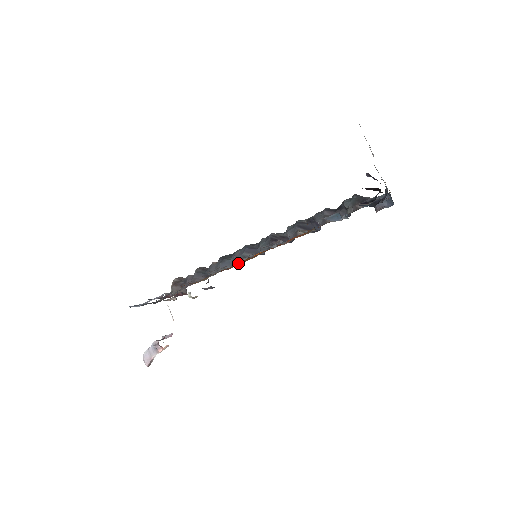
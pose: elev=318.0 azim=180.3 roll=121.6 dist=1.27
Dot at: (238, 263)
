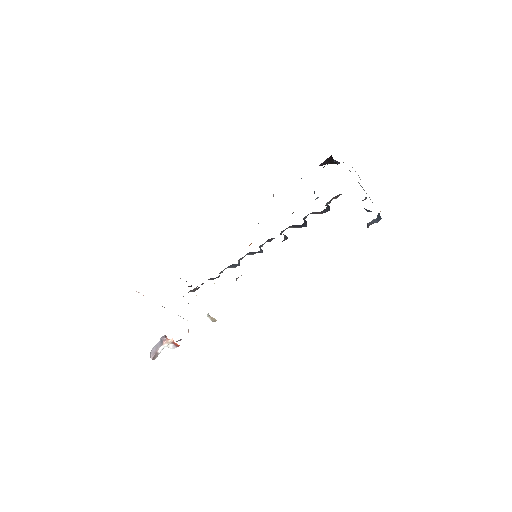
Dot at: occluded
